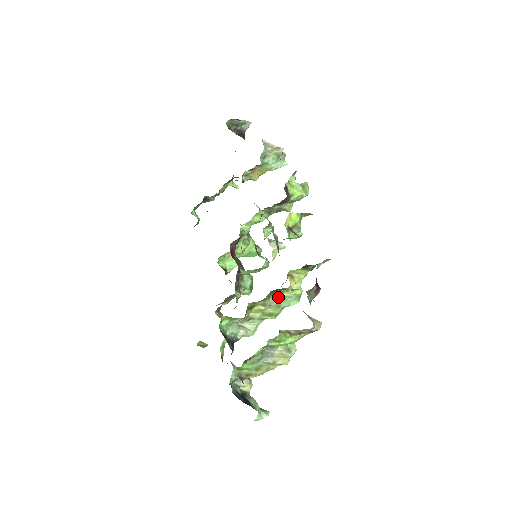
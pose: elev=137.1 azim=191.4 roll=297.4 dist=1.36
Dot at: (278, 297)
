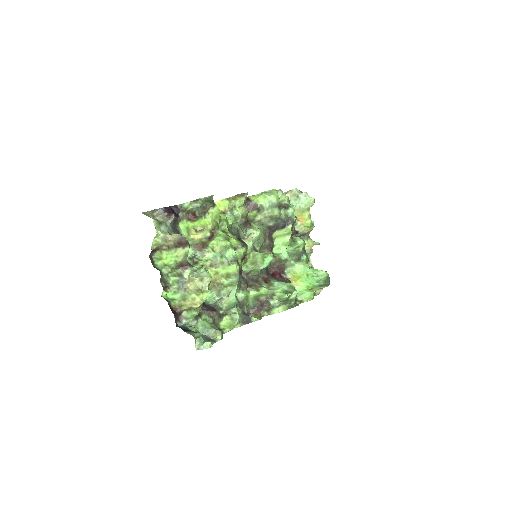
Dot at: (217, 255)
